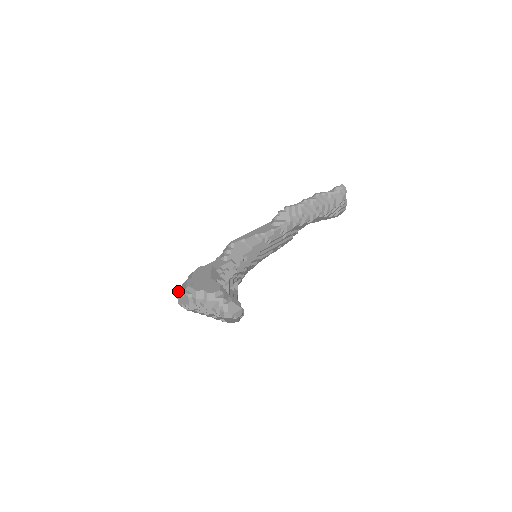
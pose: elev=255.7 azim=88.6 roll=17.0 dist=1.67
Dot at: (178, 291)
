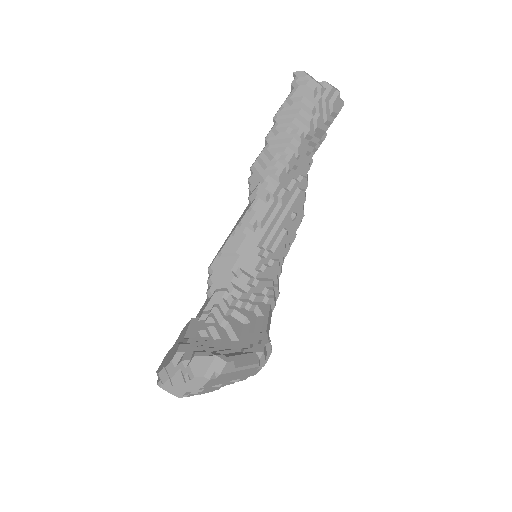
Dot at: occluded
